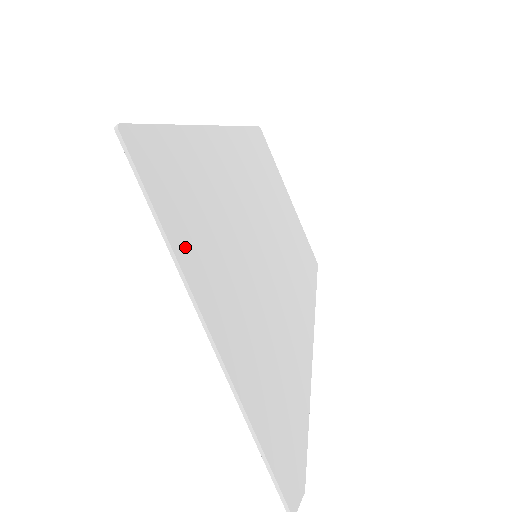
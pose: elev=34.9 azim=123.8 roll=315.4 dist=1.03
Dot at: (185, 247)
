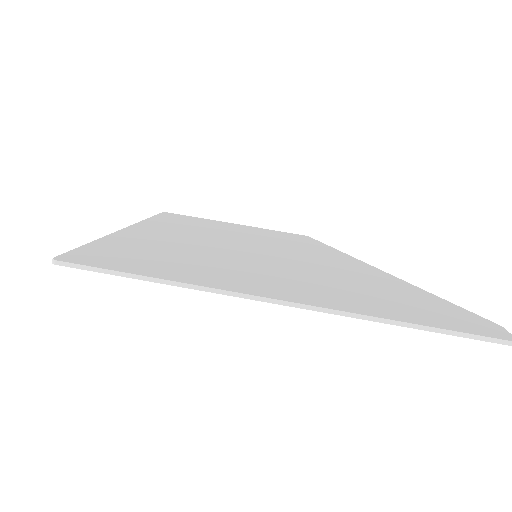
Dot at: (194, 278)
